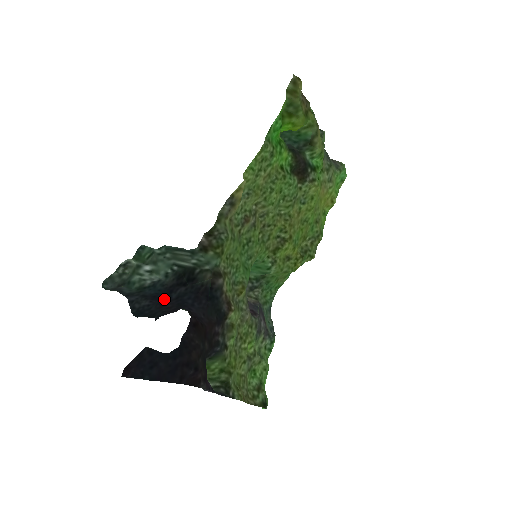
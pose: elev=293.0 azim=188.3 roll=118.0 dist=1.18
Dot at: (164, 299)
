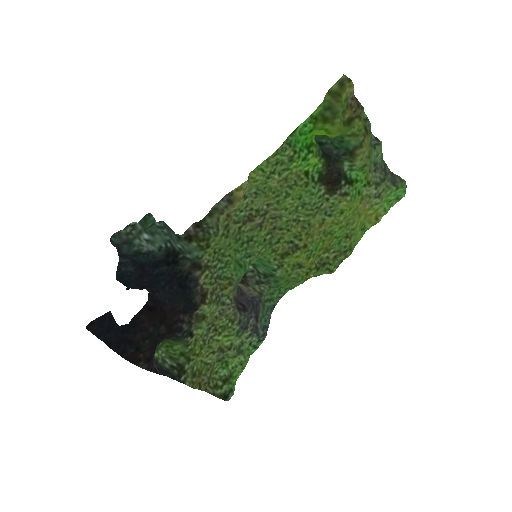
Dot at: (147, 271)
